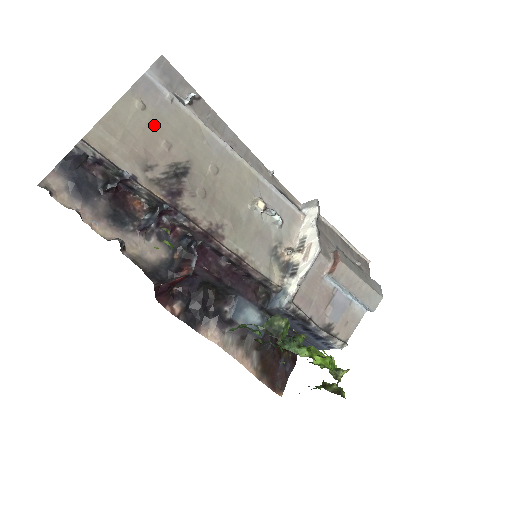
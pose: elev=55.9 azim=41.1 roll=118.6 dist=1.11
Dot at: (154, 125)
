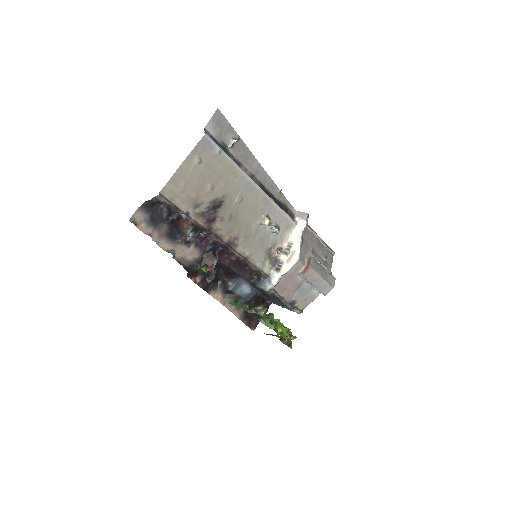
Dot at: (205, 174)
